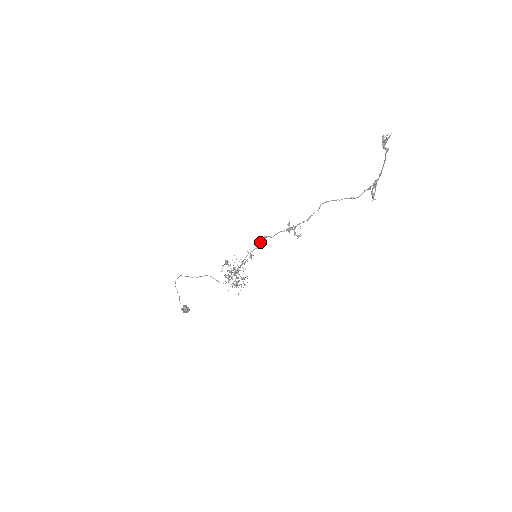
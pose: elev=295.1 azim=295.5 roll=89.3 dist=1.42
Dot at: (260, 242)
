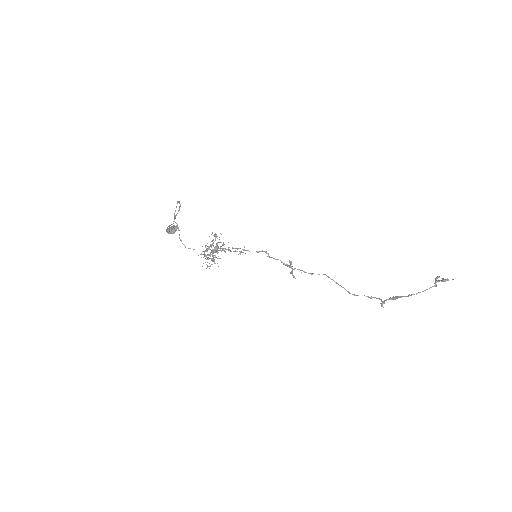
Dot at: (258, 251)
